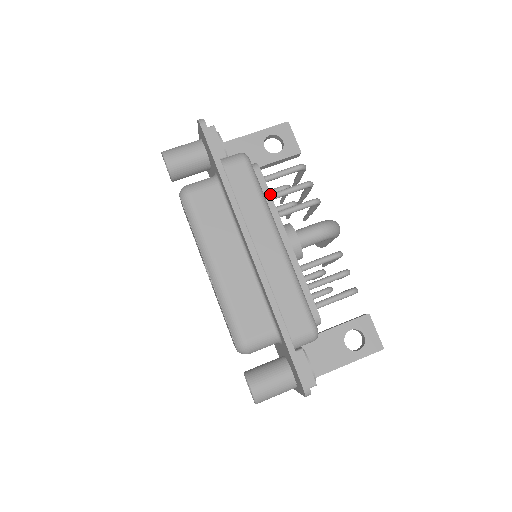
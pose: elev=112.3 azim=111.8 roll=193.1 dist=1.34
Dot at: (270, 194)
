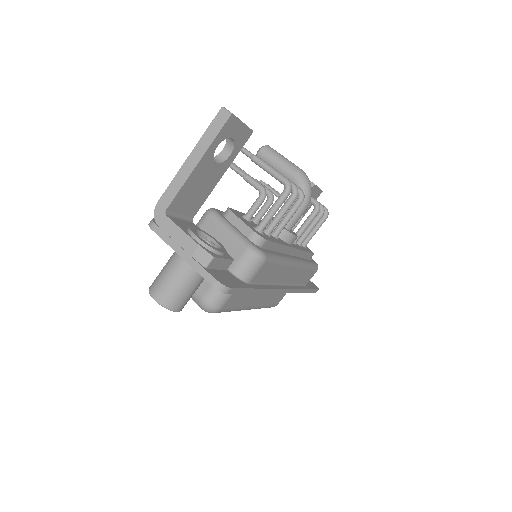
Dot at: (278, 244)
